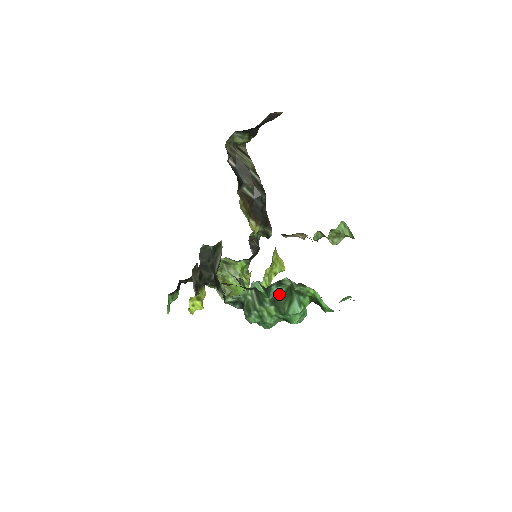
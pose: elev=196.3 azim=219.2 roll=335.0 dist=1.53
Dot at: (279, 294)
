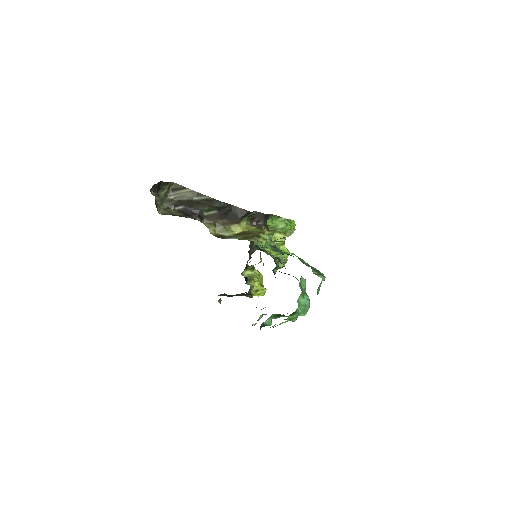
Dot at: (275, 314)
